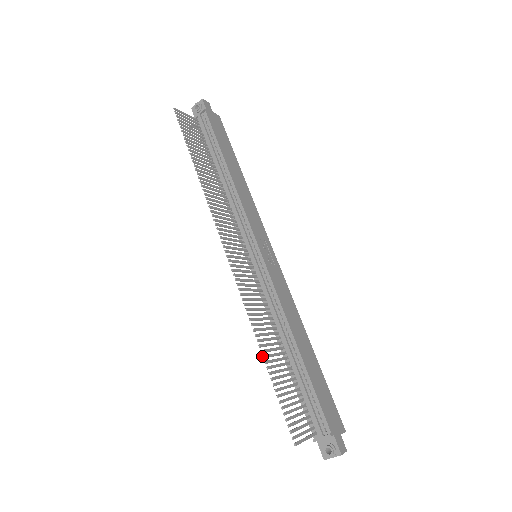
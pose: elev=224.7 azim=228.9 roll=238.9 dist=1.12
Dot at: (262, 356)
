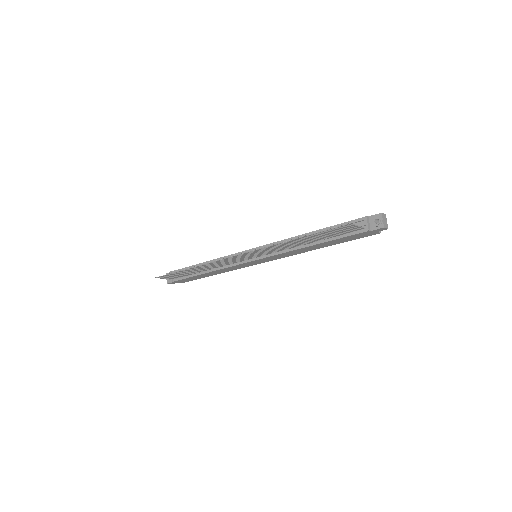
Dot at: (294, 239)
